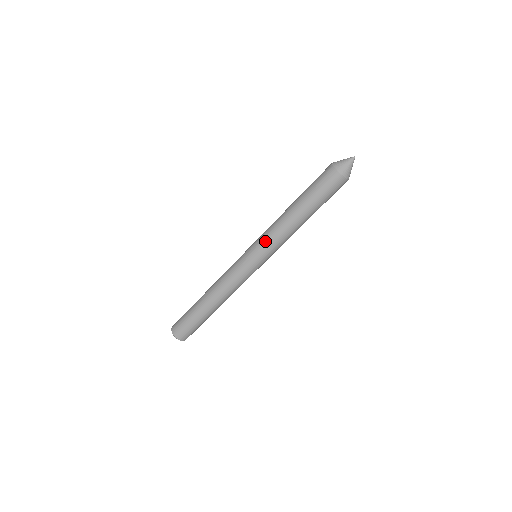
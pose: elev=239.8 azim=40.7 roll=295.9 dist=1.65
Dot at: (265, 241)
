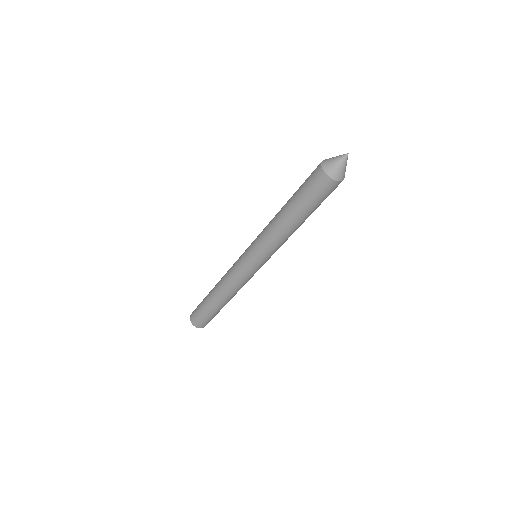
Dot at: (271, 253)
